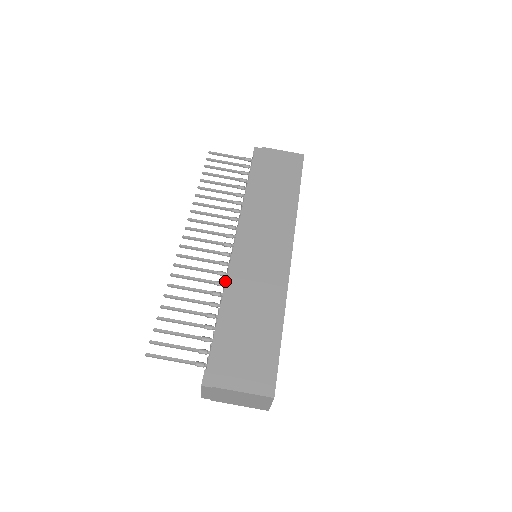
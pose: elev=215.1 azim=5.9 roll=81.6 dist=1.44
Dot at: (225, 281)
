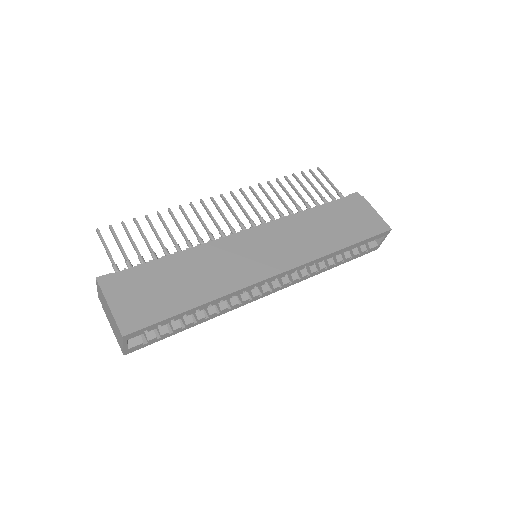
Dot at: occluded
